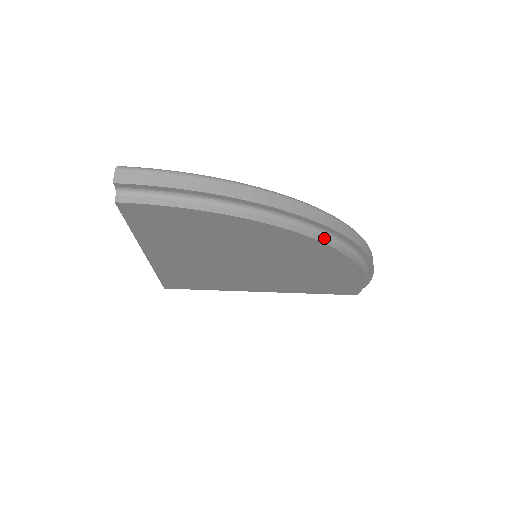
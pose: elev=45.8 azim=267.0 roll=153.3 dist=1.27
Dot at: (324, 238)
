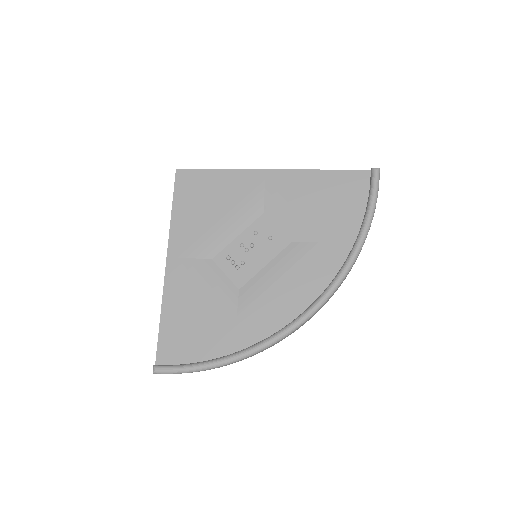
Dot at: occluded
